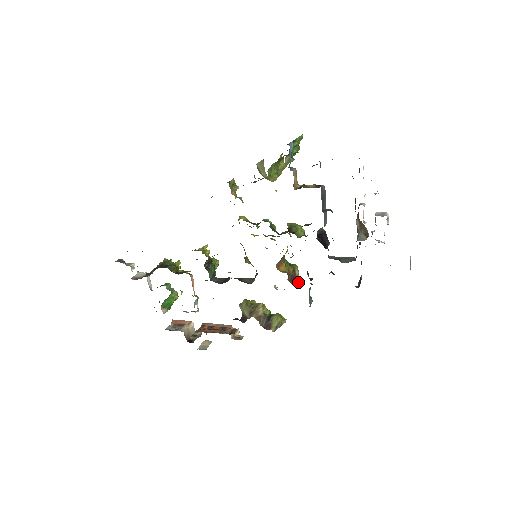
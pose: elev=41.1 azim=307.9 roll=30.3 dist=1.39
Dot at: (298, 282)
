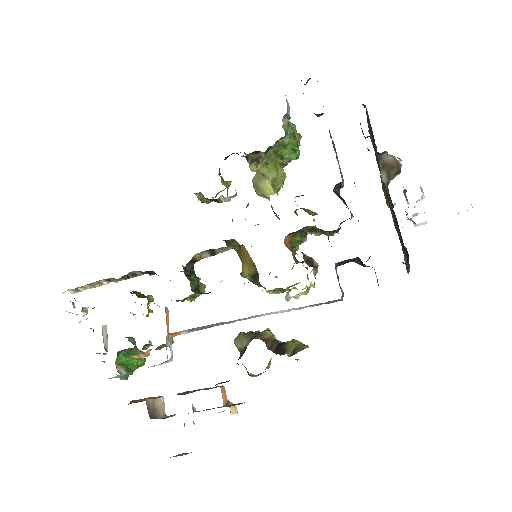
Dot at: (318, 265)
